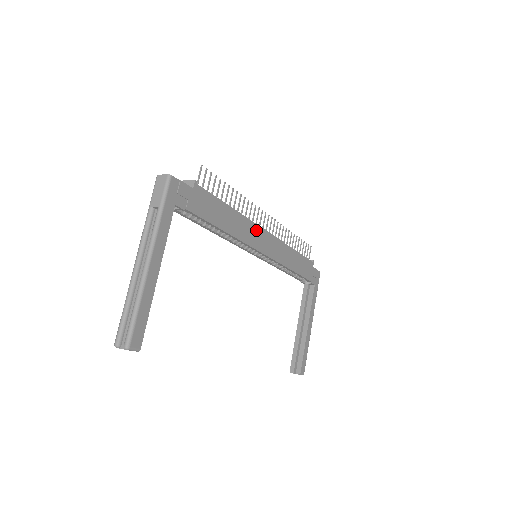
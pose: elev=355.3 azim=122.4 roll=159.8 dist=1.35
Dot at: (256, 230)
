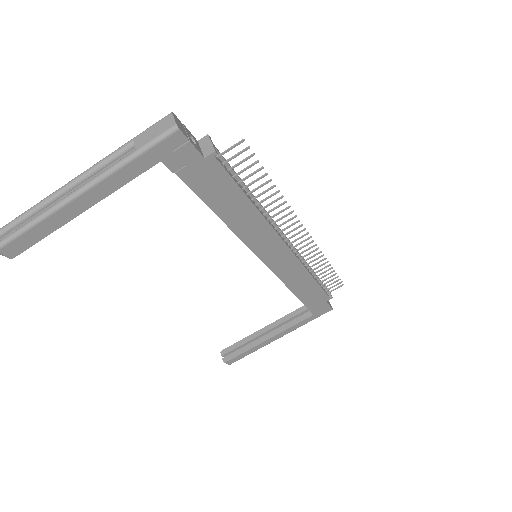
Dot at: (272, 238)
